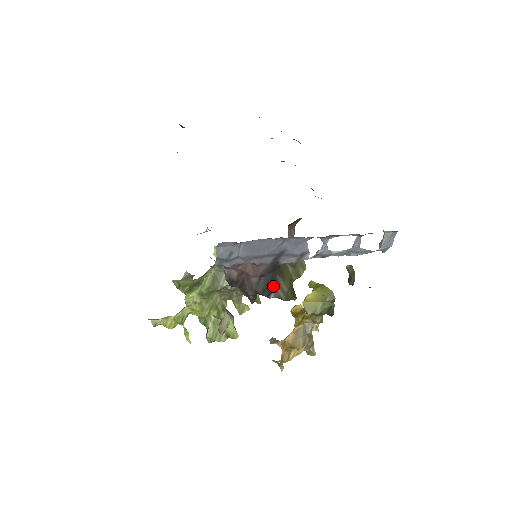
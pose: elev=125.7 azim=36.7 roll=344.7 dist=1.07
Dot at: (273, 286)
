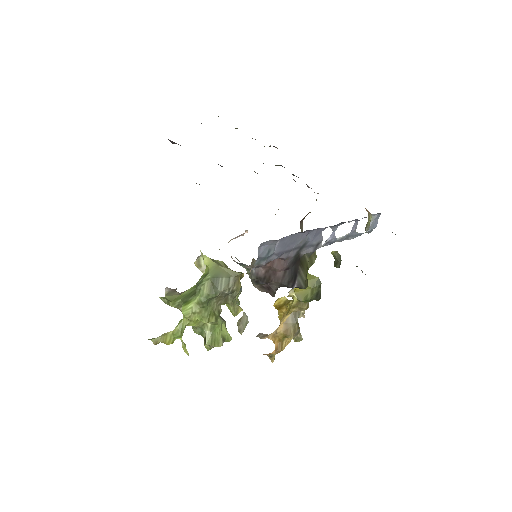
Dot at: (296, 277)
